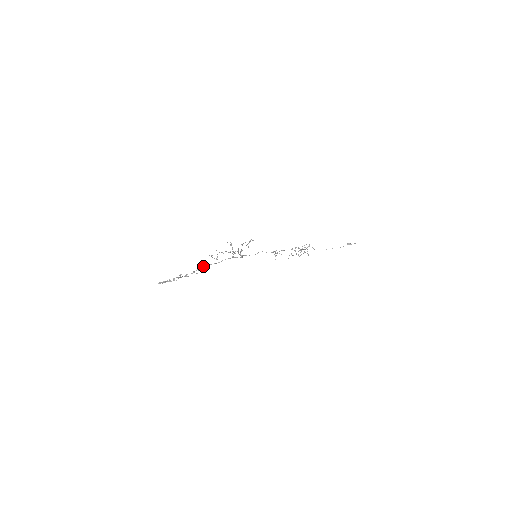
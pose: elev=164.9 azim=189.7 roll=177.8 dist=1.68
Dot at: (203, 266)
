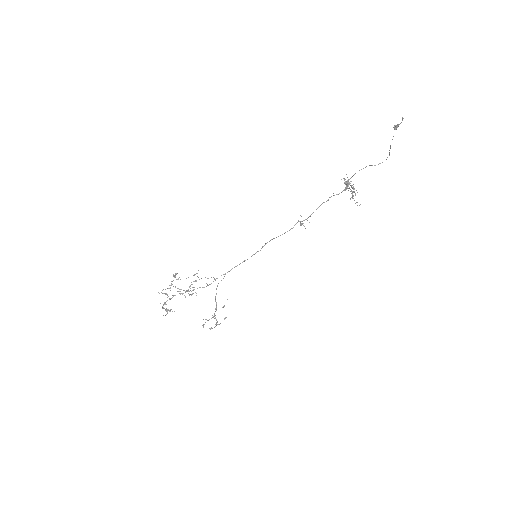
Dot at: (215, 300)
